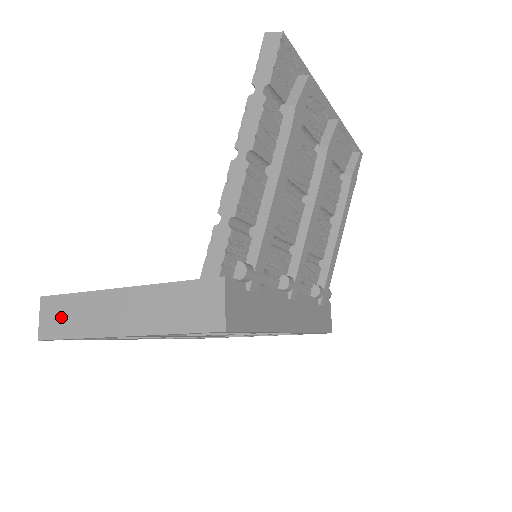
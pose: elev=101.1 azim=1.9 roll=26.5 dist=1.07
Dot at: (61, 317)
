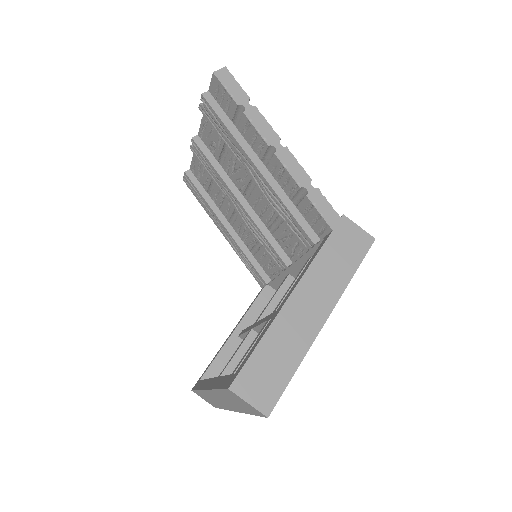
Dot at: (268, 373)
